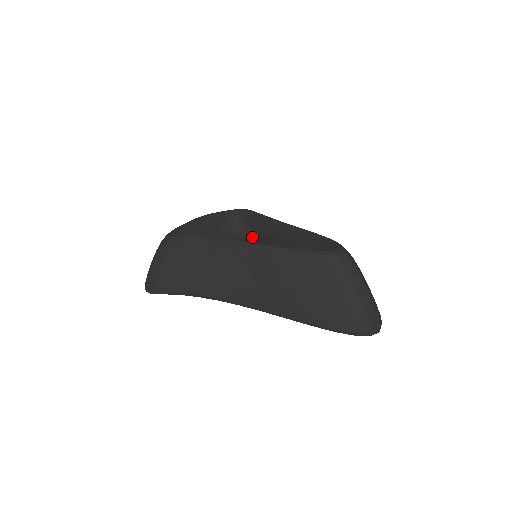
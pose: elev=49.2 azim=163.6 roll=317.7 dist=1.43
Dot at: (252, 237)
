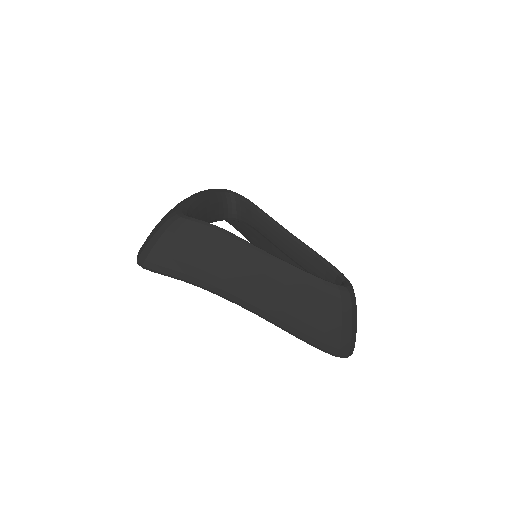
Dot at: occluded
